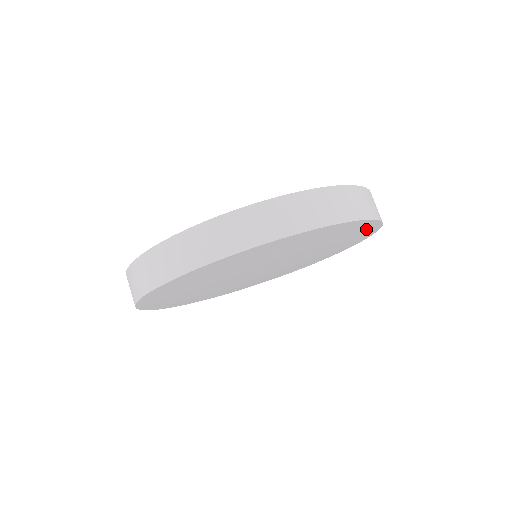
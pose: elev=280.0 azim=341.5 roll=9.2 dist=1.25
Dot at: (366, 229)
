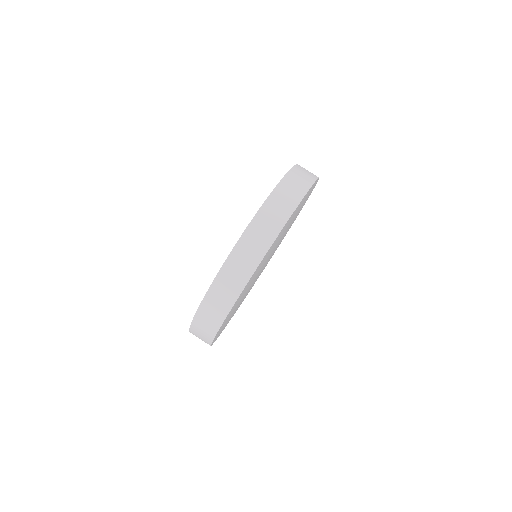
Dot at: occluded
